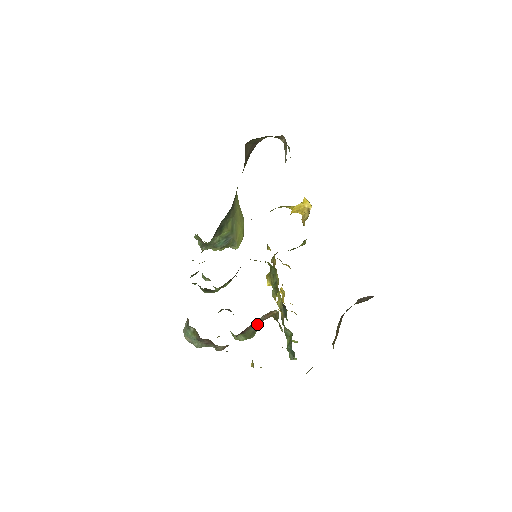
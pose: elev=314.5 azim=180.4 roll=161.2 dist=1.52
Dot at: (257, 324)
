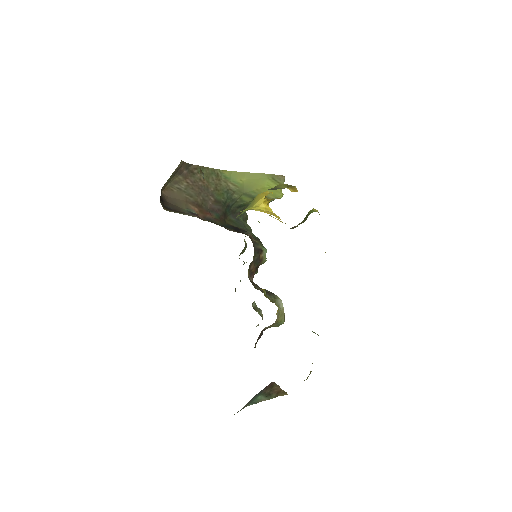
Dot at: (271, 325)
